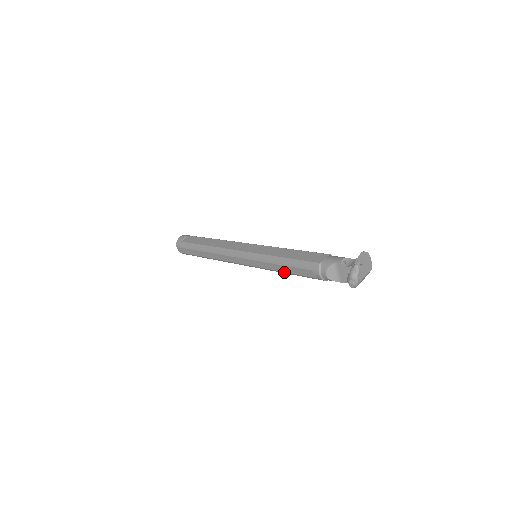
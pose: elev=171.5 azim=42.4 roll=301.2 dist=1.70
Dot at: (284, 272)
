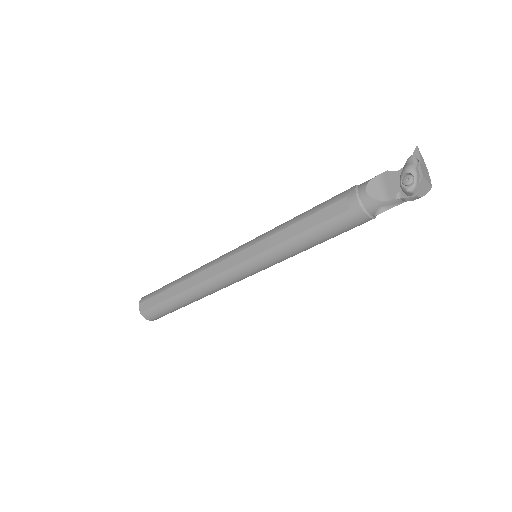
Dot at: (299, 235)
